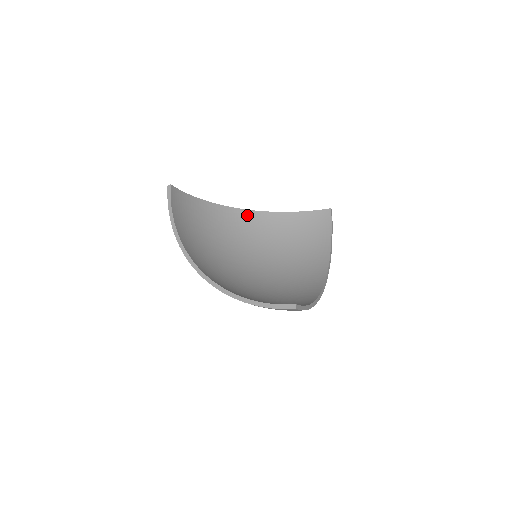
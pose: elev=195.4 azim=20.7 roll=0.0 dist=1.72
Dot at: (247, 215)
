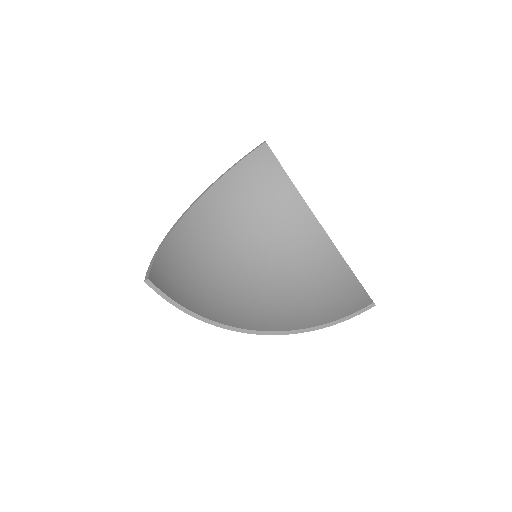
Dot at: (196, 212)
